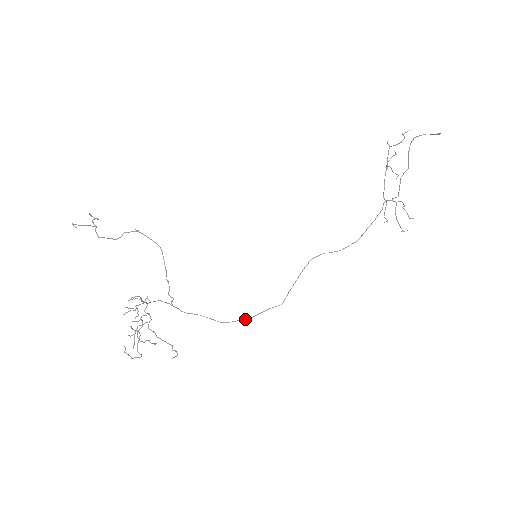
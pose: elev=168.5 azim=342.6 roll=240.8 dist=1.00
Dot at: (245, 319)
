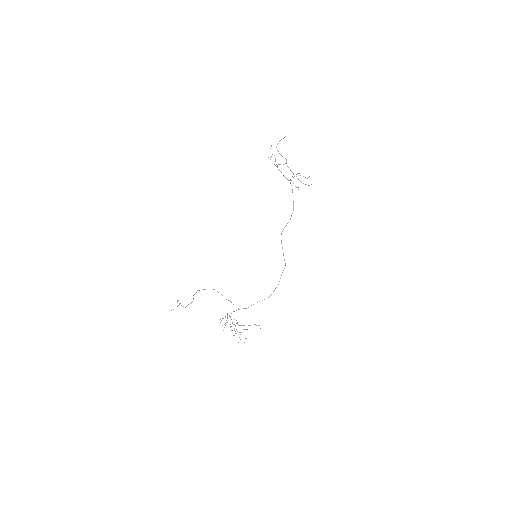
Dot at: (276, 287)
